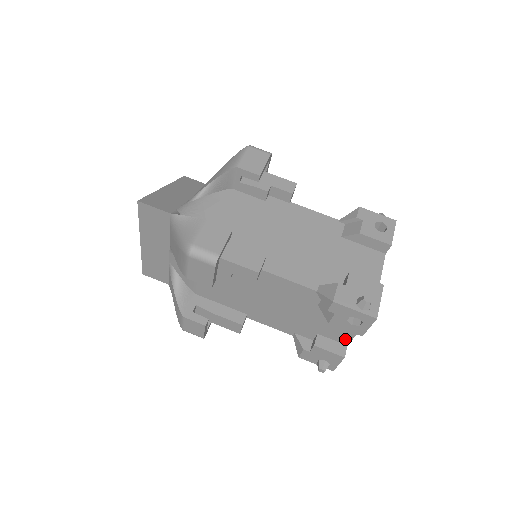
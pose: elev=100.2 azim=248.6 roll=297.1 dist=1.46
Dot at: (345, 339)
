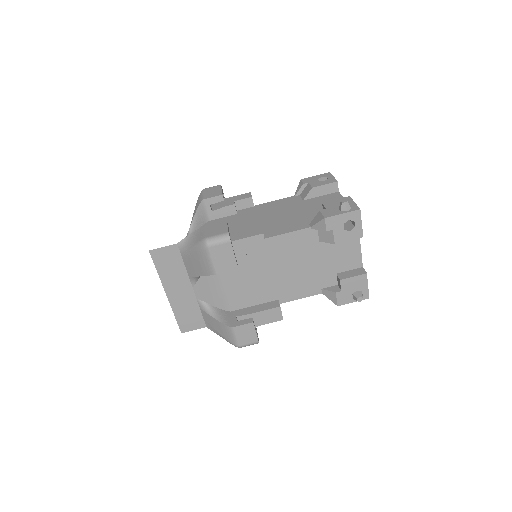
Dot at: (357, 261)
